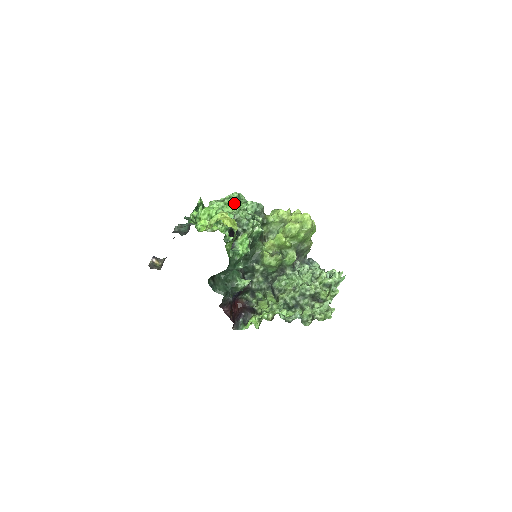
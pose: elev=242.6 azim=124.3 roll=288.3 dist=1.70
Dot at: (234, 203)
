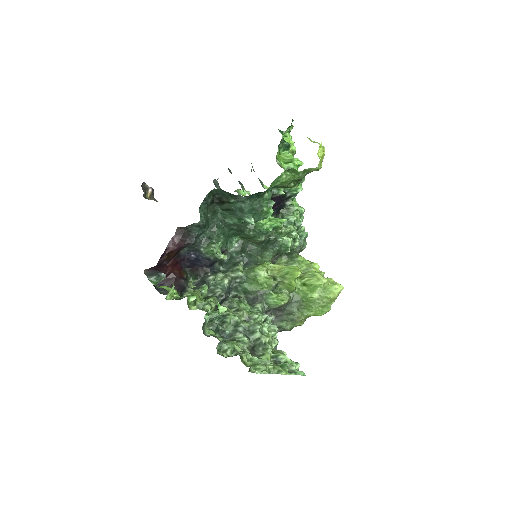
Dot at: occluded
